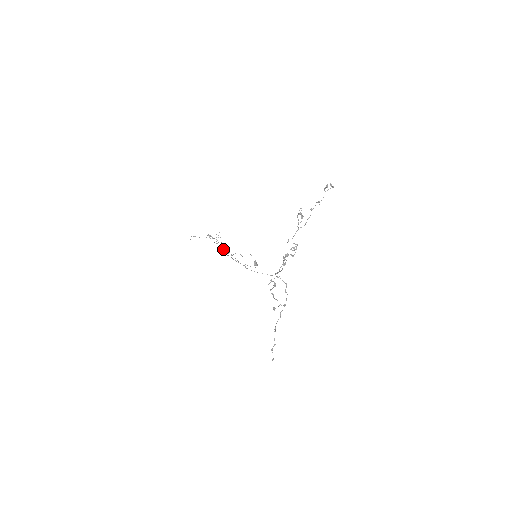
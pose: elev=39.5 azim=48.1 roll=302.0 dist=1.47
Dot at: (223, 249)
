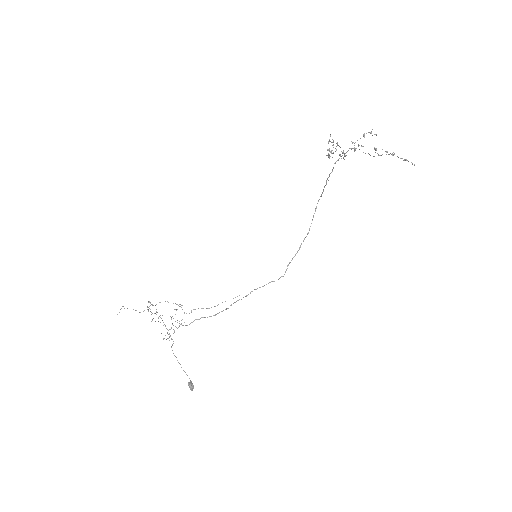
Dot at: occluded
